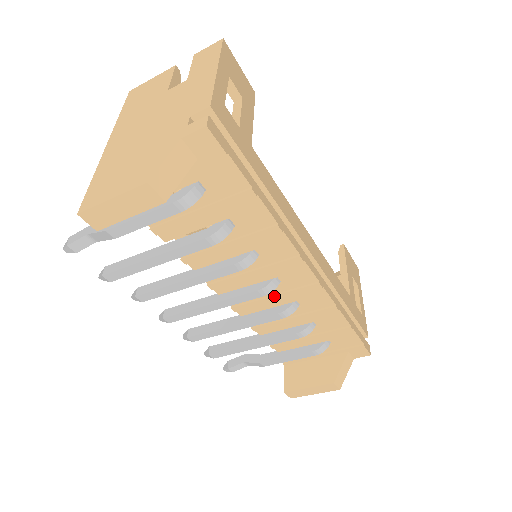
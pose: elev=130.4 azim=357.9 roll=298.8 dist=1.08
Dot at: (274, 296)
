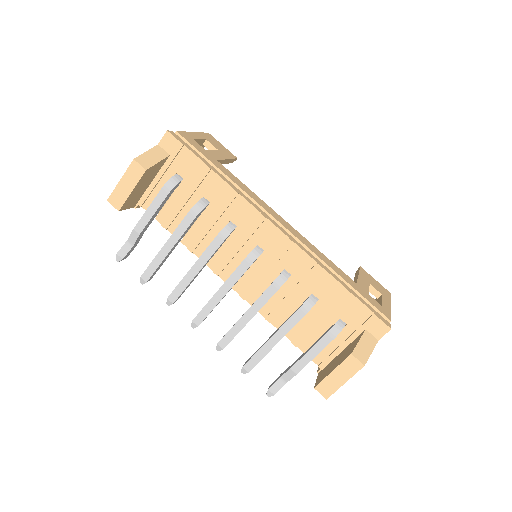
Dot at: (263, 267)
